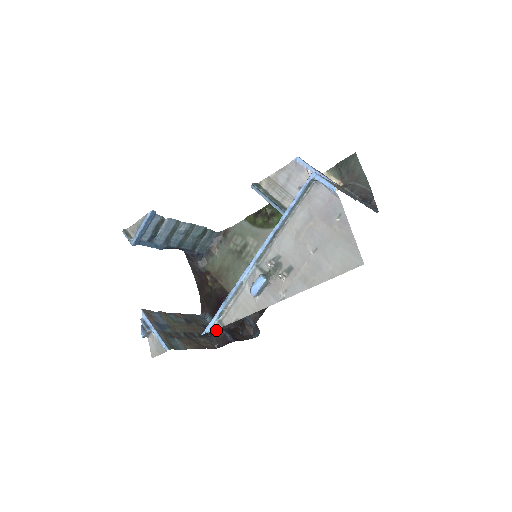
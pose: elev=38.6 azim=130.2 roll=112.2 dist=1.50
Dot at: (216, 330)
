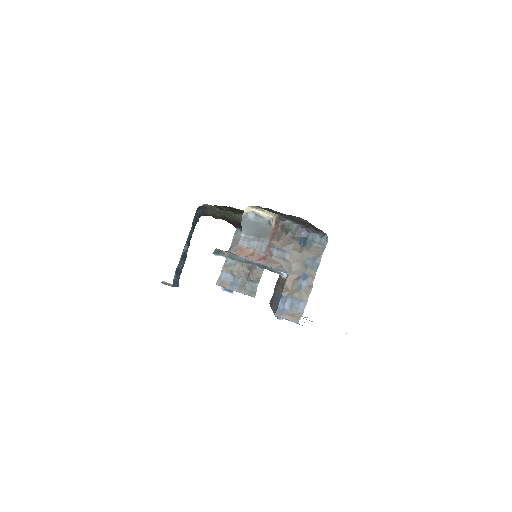
Dot at: occluded
